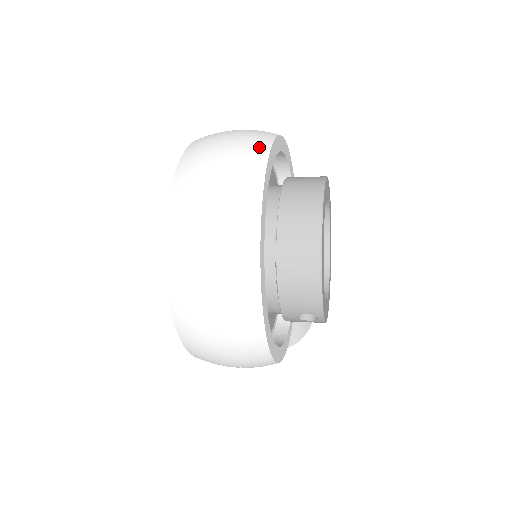
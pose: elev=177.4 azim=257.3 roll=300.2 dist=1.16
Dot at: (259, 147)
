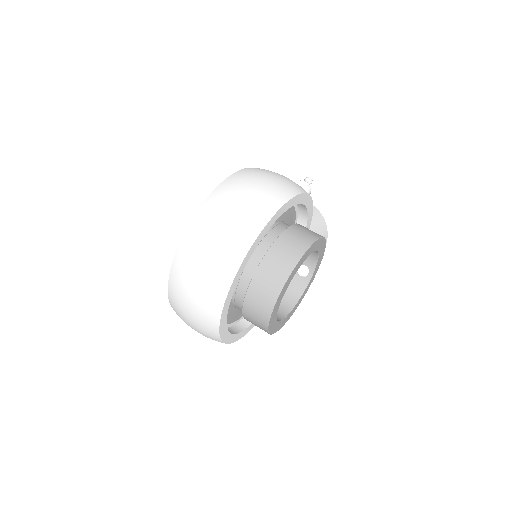
Dot at: (233, 260)
